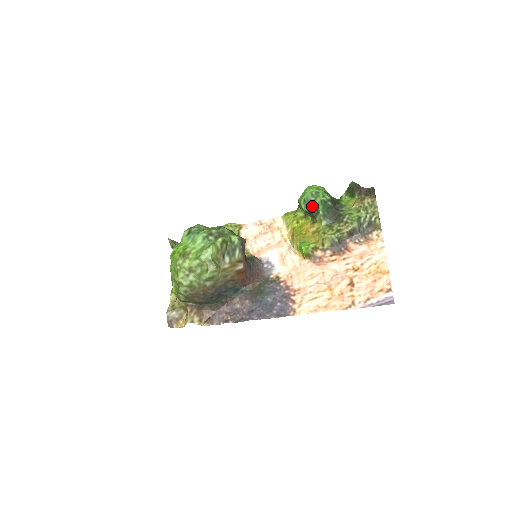
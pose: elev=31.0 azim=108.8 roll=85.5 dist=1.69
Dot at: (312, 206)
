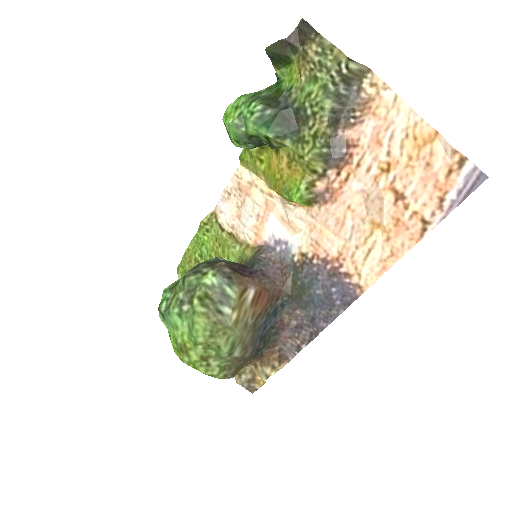
Dot at: (252, 139)
